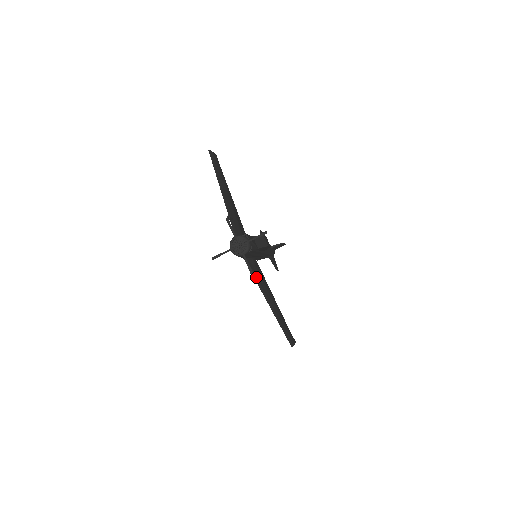
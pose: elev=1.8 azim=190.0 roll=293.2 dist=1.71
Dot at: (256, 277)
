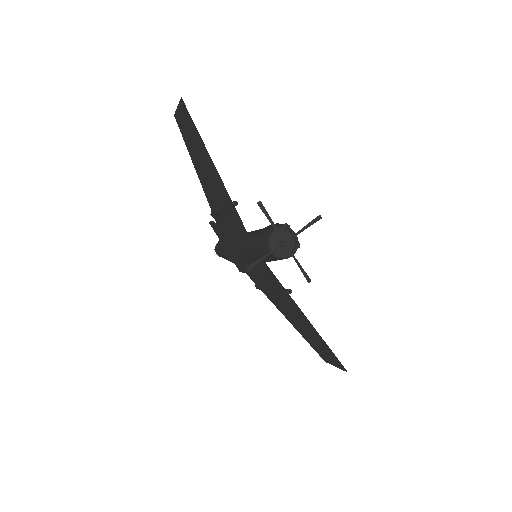
Dot at: (282, 286)
